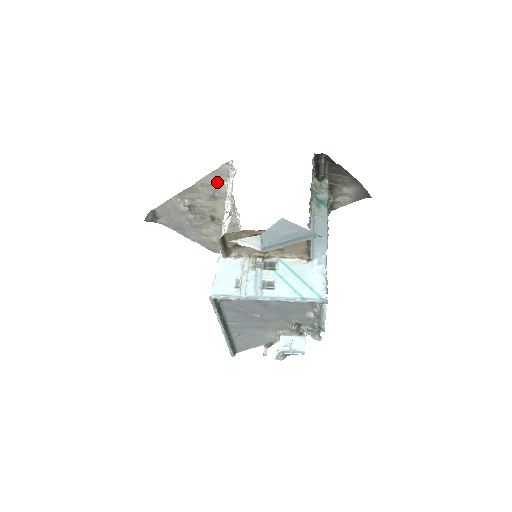
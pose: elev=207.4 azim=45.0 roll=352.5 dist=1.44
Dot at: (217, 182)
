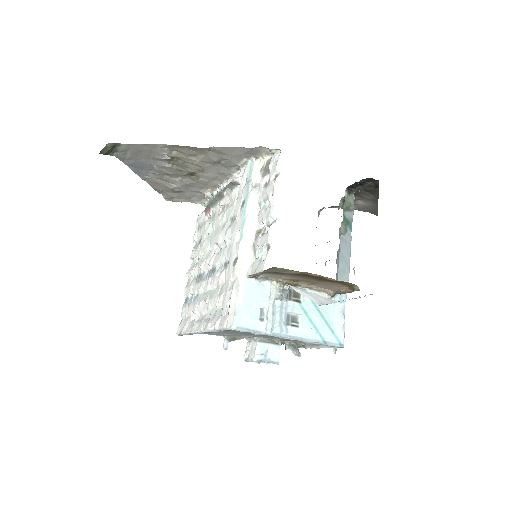
Dot at: (236, 155)
